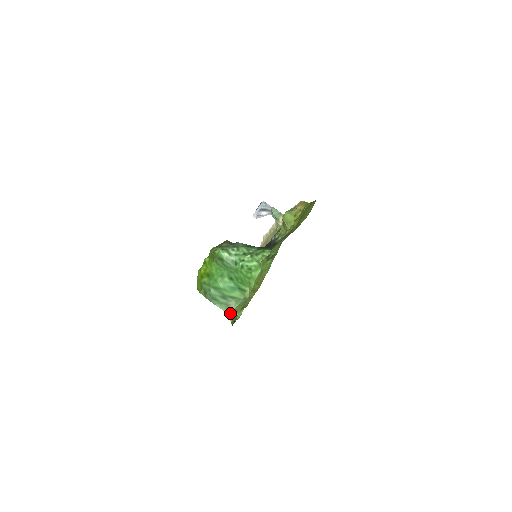
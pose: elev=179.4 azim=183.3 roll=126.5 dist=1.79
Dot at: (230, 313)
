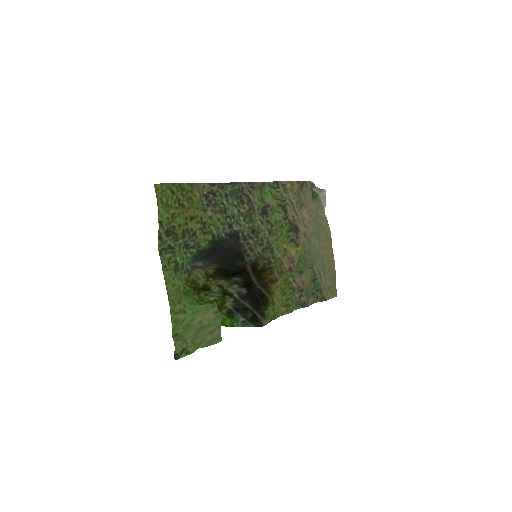
Dot at: (196, 343)
